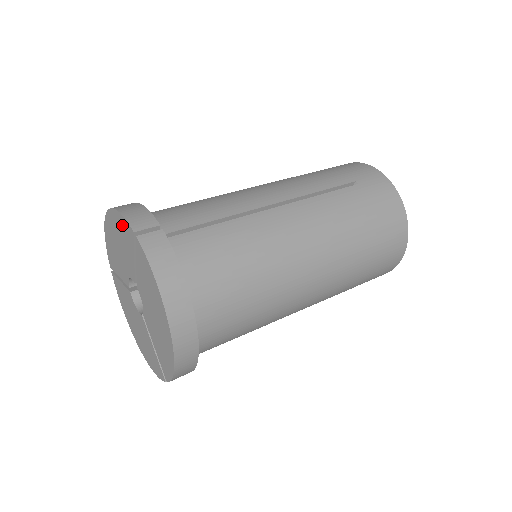
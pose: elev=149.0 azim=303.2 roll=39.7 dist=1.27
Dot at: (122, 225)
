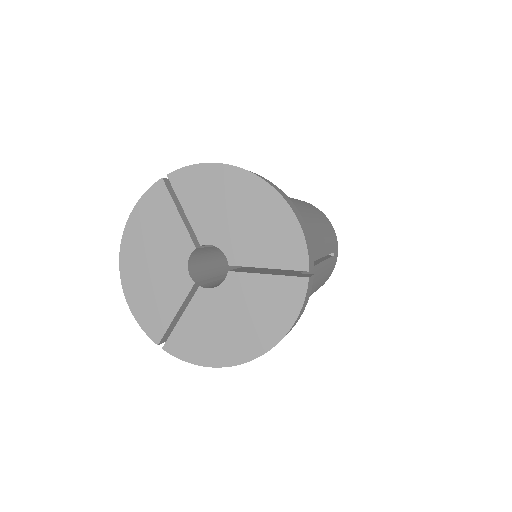
Dot at: (146, 211)
